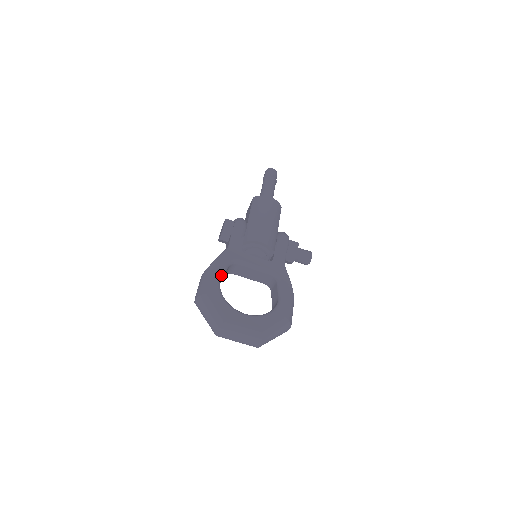
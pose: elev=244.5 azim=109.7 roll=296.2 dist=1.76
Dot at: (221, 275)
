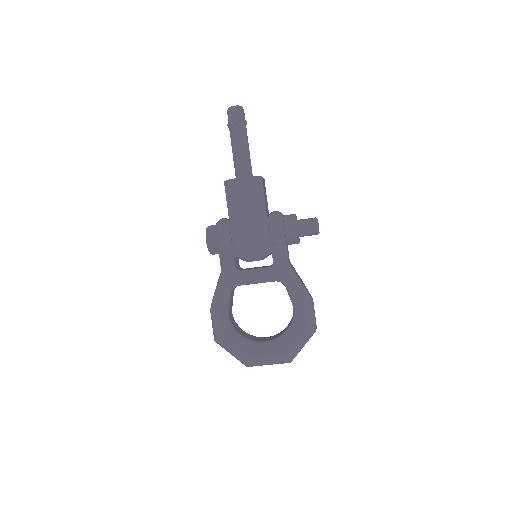
Dot at: (226, 310)
